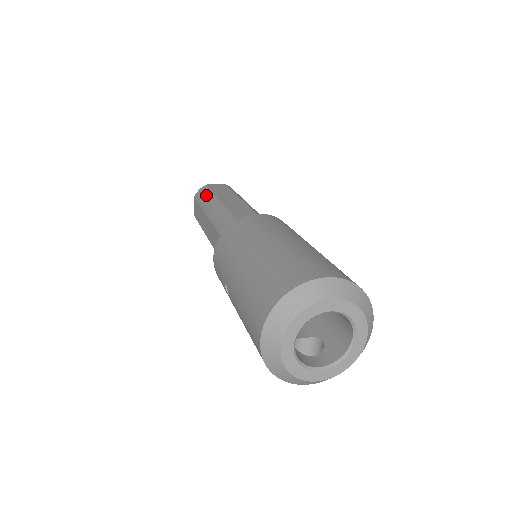
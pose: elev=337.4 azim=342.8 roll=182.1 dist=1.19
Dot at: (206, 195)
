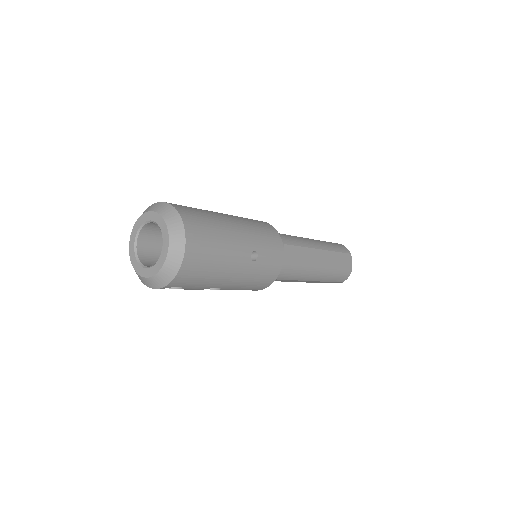
Dot at: occluded
